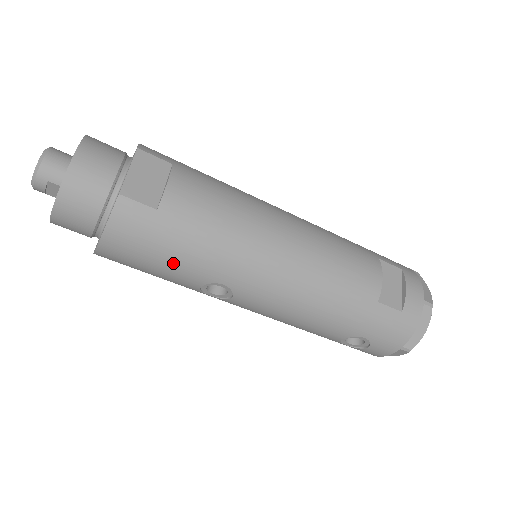
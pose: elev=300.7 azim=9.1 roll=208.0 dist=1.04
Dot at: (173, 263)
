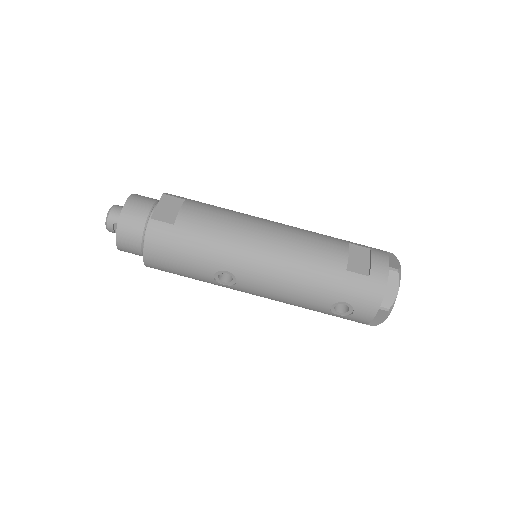
Dot at: (190, 259)
